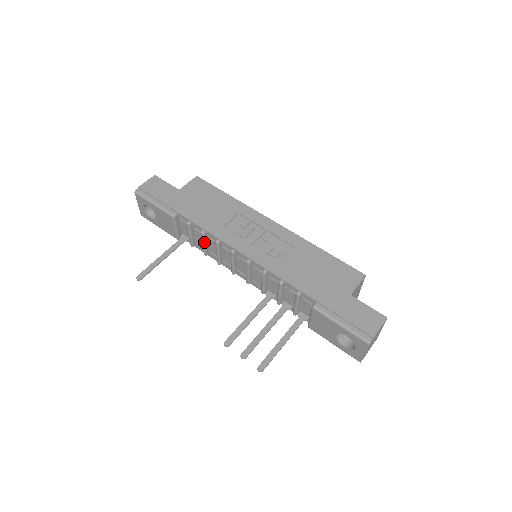
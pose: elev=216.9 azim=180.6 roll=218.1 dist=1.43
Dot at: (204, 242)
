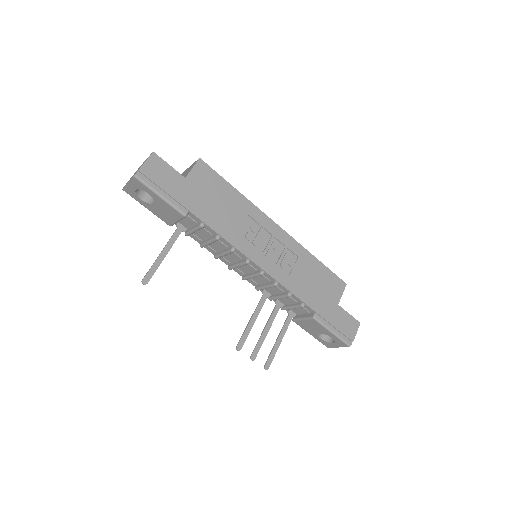
Dot at: occluded
